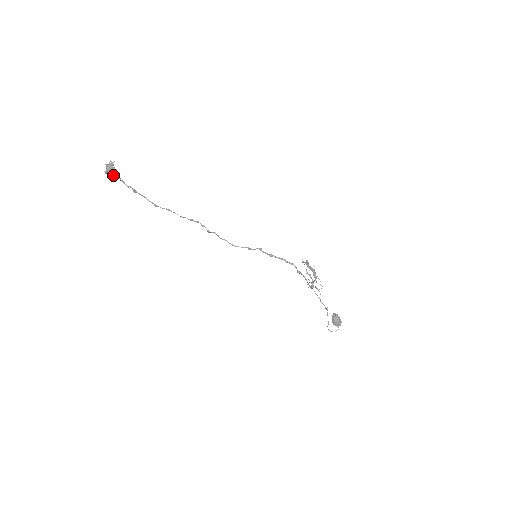
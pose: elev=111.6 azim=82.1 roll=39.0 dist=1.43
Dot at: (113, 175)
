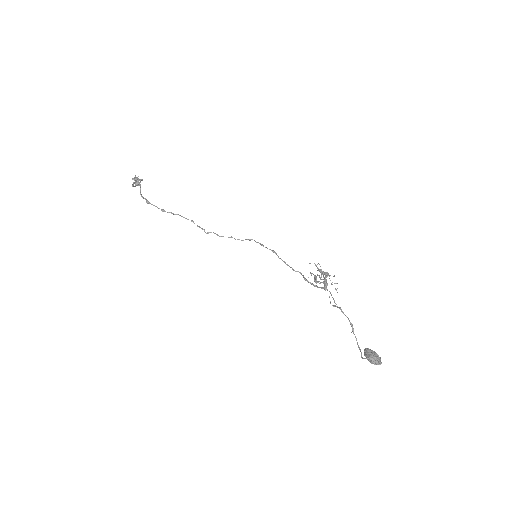
Dot at: (138, 180)
